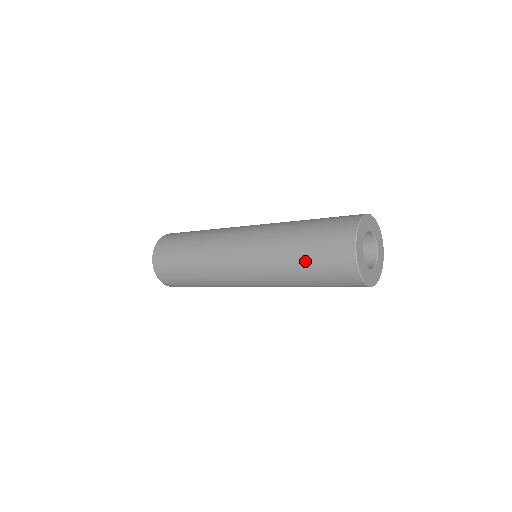
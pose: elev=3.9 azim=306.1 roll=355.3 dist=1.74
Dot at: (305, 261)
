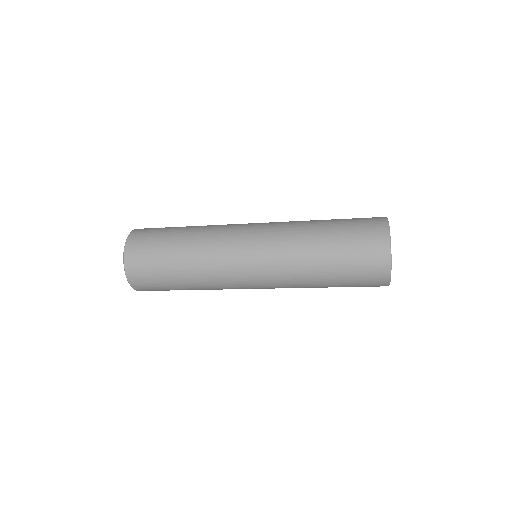
Dot at: (335, 269)
